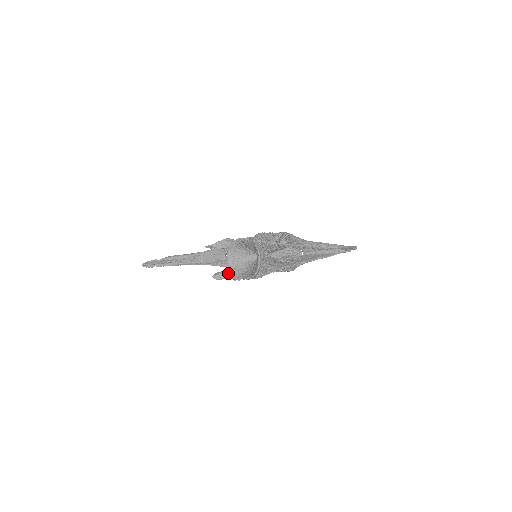
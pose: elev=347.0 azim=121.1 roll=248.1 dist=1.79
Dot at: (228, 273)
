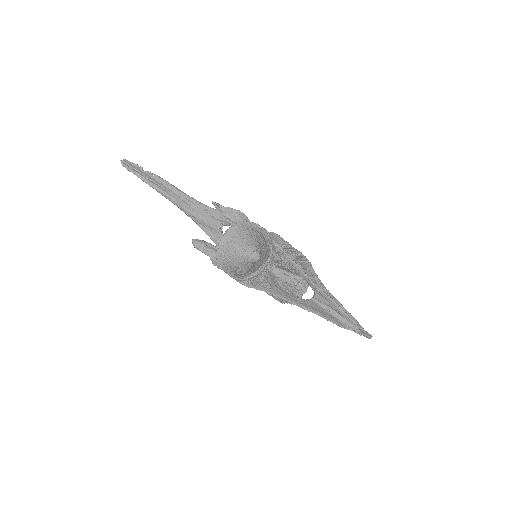
Dot at: (212, 250)
